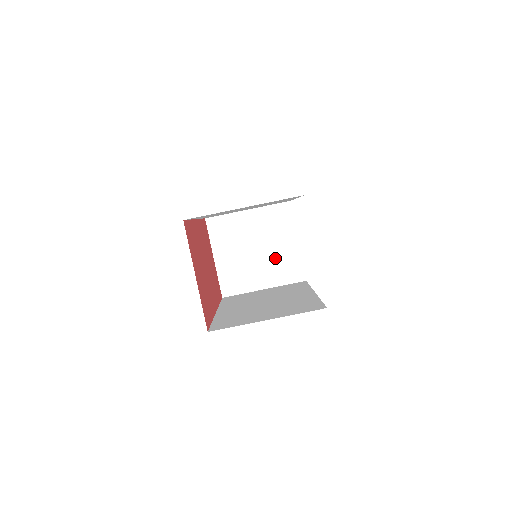
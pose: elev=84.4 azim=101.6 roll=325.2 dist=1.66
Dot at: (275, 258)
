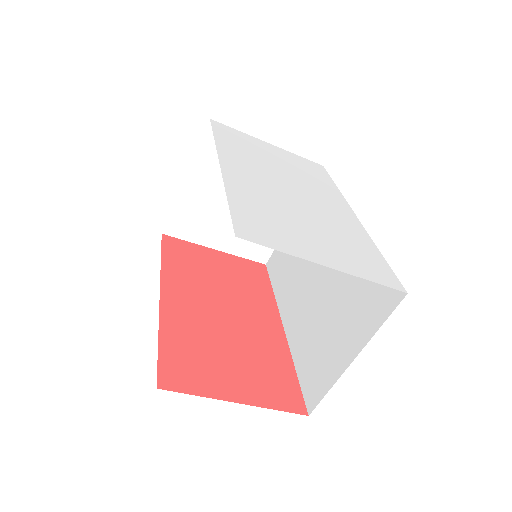
Dot at: occluded
